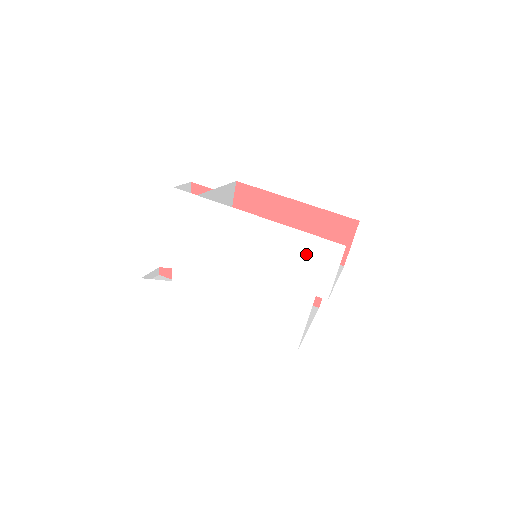
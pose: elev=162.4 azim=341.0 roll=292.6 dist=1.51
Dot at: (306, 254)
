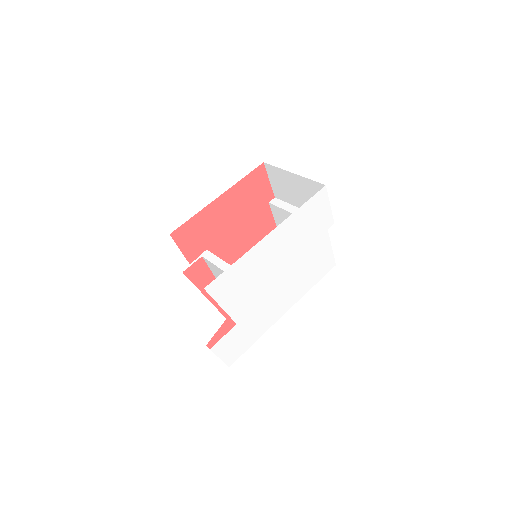
Dot at: (310, 216)
